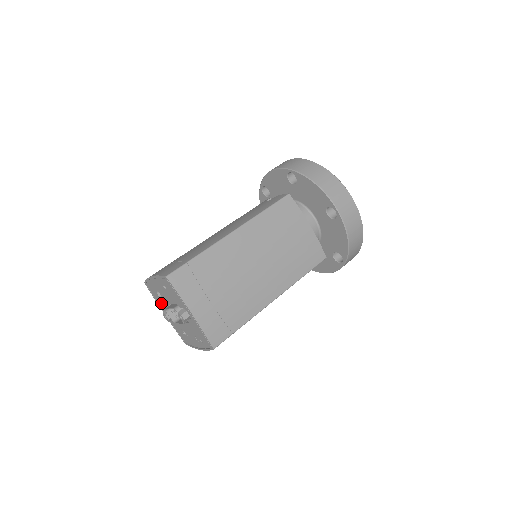
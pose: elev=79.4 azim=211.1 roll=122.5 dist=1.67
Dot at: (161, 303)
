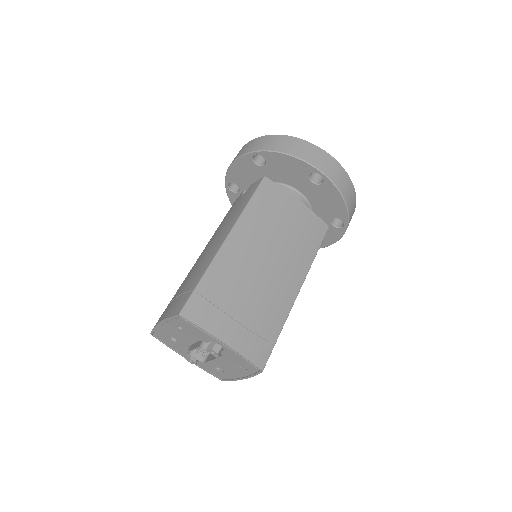
Dot at: (179, 348)
